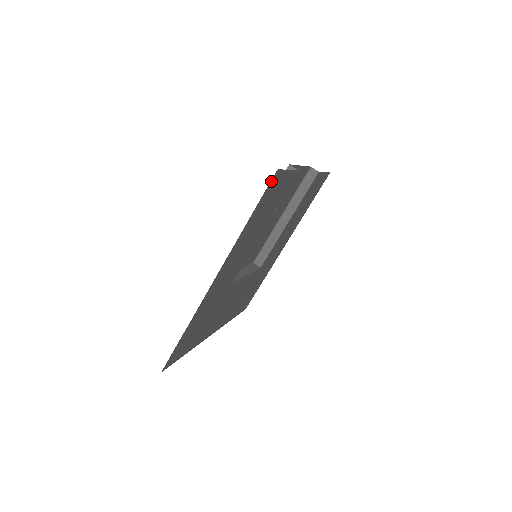
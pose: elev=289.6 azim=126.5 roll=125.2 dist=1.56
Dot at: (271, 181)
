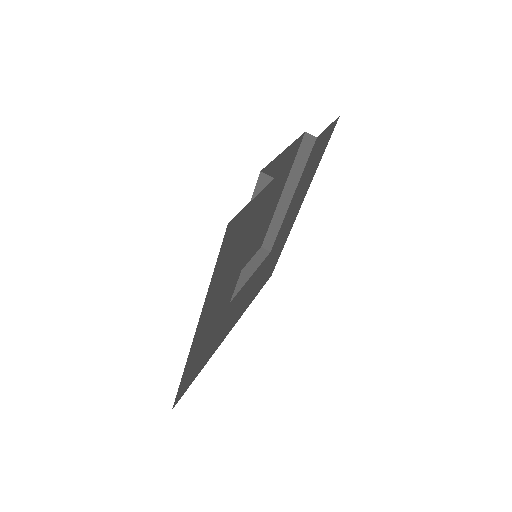
Dot at: (225, 235)
